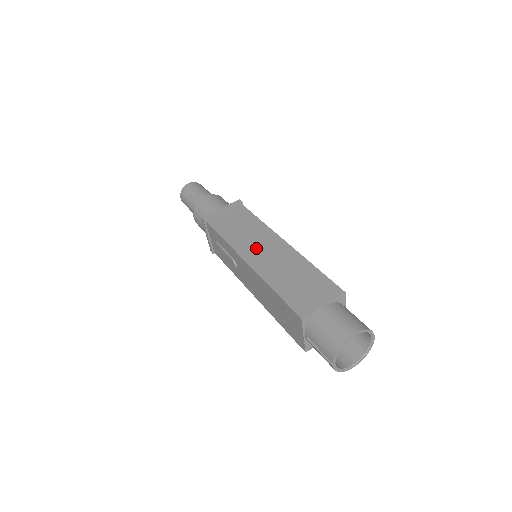
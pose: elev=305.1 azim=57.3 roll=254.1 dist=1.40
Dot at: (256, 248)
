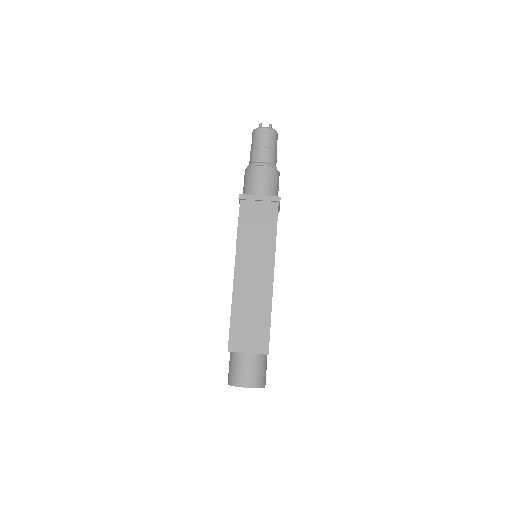
Dot at: (250, 264)
